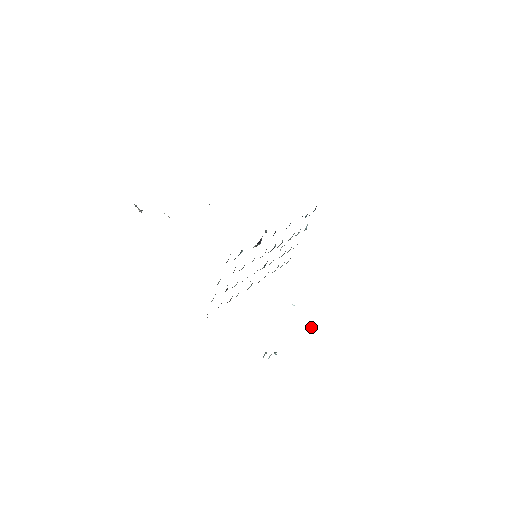
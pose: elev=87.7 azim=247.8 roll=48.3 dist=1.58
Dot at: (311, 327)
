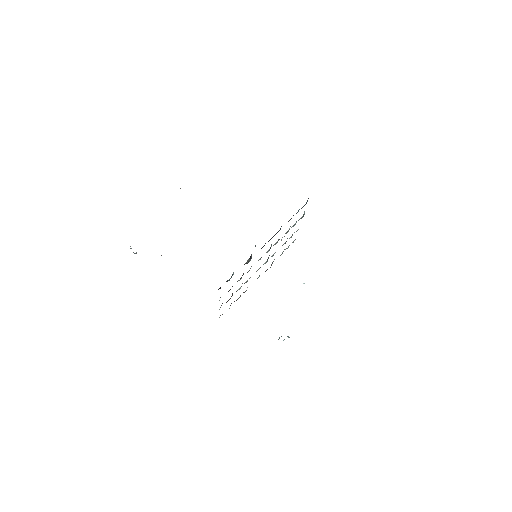
Dot at: occluded
